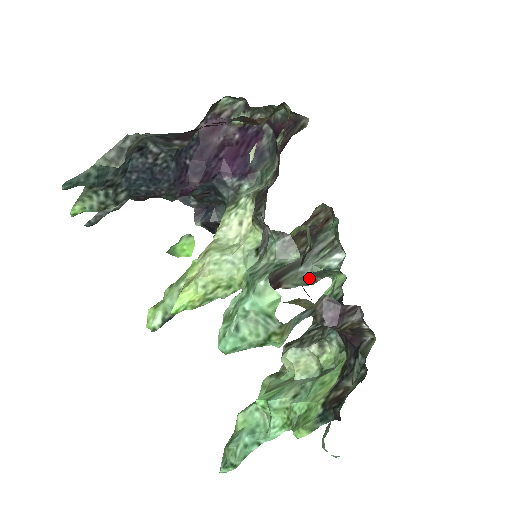
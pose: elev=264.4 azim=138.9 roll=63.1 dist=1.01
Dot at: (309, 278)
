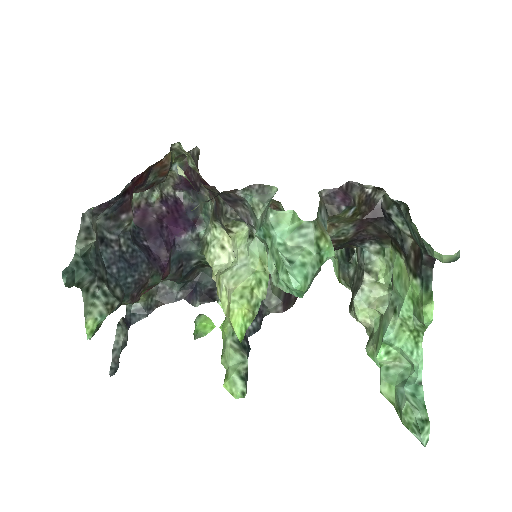
Dot at: occluded
